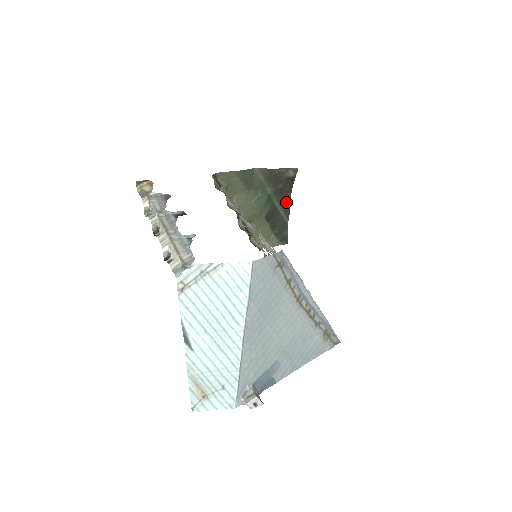
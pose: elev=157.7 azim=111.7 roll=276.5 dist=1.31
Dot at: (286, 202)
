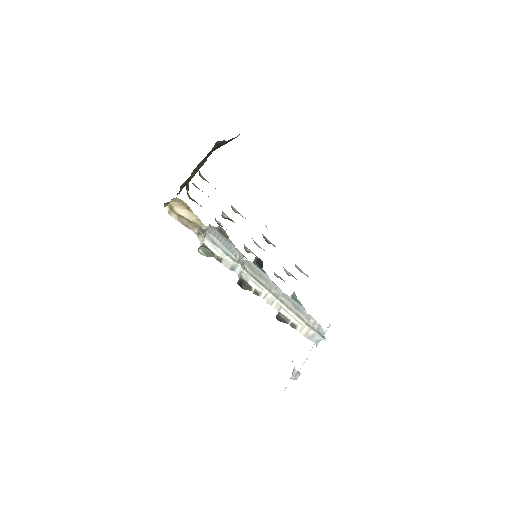
Dot at: (209, 155)
